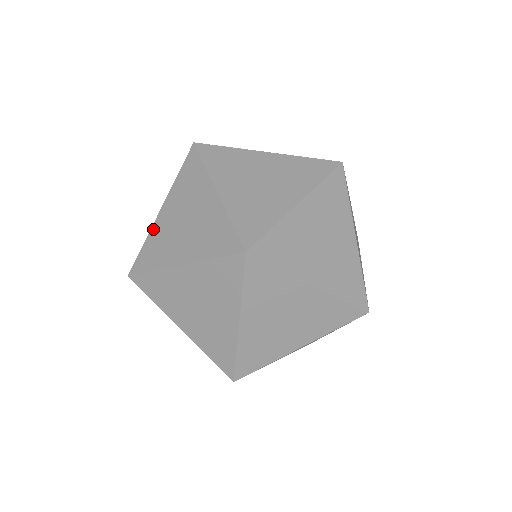
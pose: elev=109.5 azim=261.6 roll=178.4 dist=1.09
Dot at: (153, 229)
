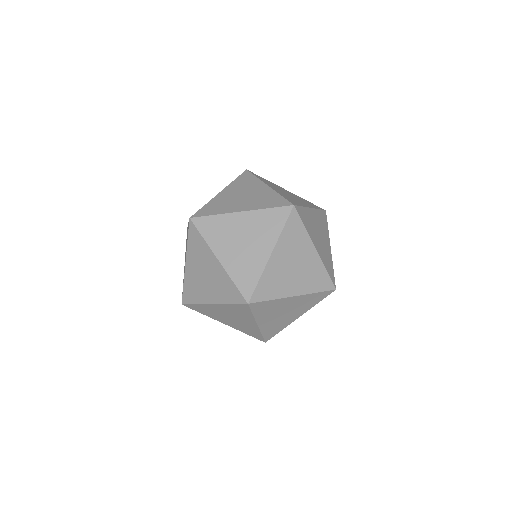
Dot at: (226, 216)
